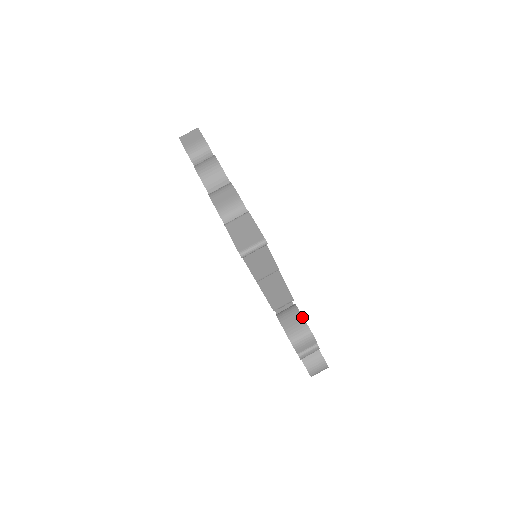
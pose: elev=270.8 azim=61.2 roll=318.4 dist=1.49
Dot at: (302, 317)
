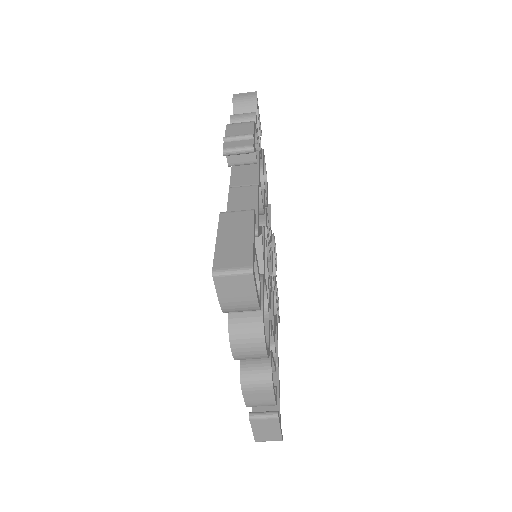
Dot at: (277, 316)
